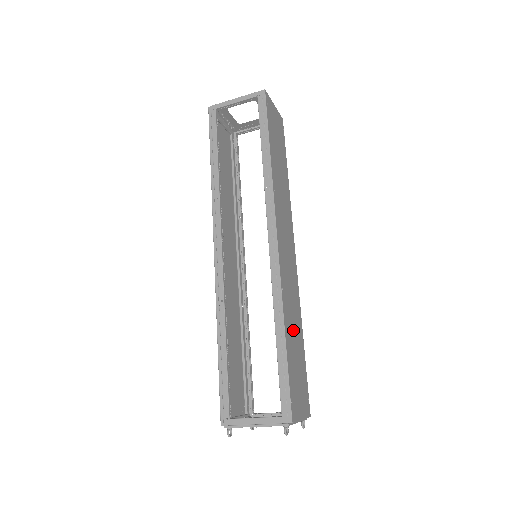
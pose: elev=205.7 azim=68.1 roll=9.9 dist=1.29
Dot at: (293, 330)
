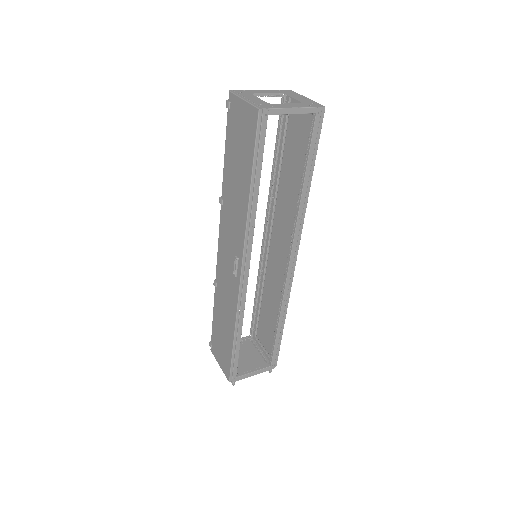
Dot at: (274, 306)
